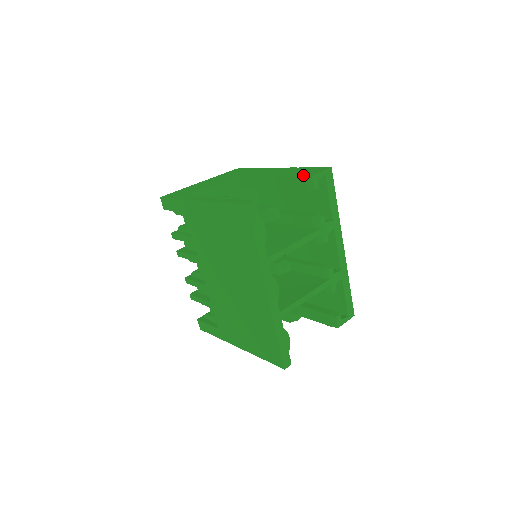
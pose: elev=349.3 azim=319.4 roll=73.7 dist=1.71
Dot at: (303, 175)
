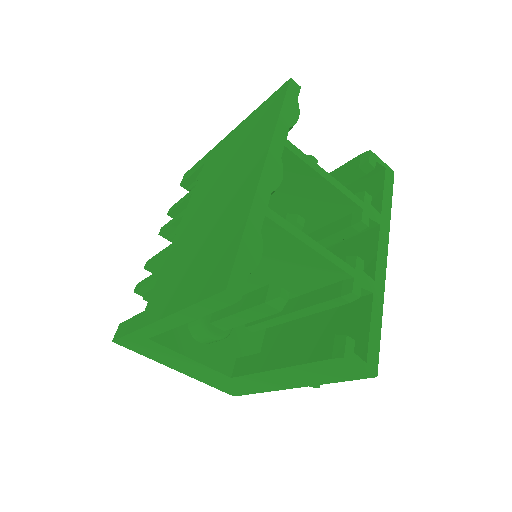
Dot at: (359, 157)
